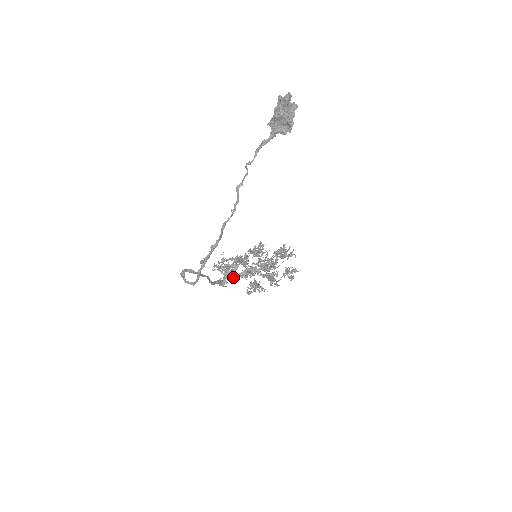
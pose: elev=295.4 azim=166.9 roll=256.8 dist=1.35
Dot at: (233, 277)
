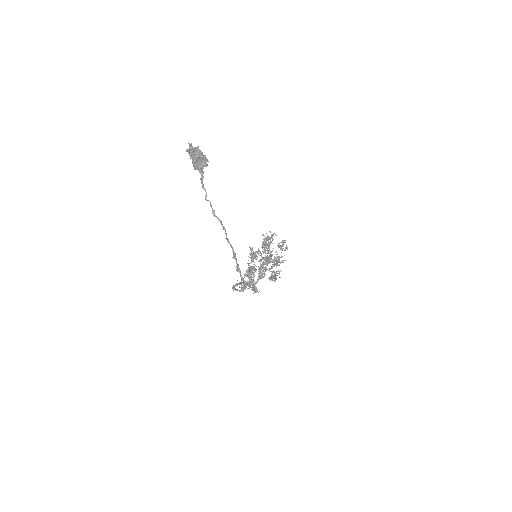
Dot at: occluded
